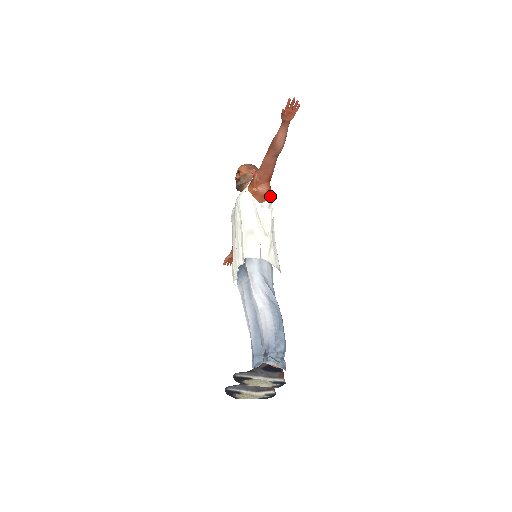
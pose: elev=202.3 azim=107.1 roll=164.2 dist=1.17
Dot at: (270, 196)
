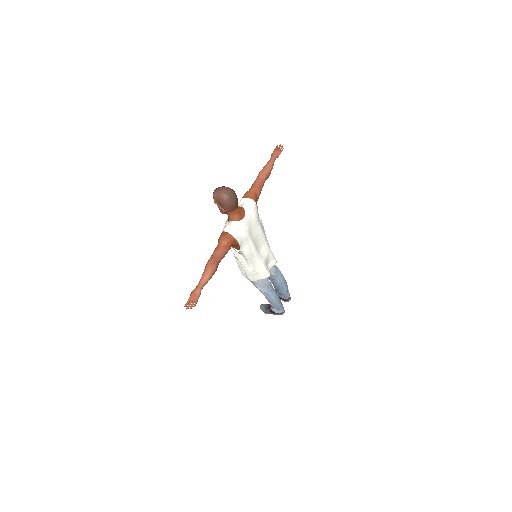
Dot at: (240, 247)
